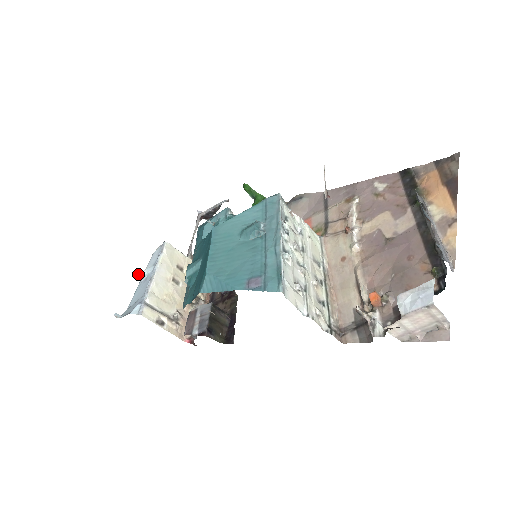
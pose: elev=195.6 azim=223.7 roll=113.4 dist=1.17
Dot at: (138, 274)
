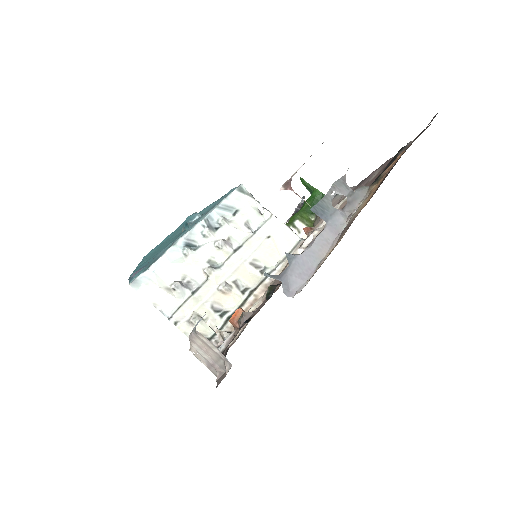
Dot at: occluded
